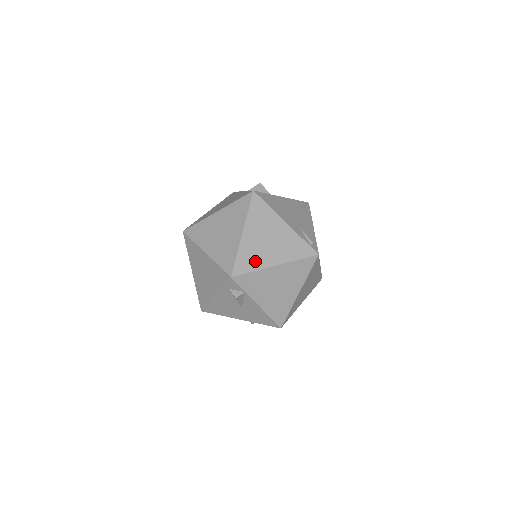
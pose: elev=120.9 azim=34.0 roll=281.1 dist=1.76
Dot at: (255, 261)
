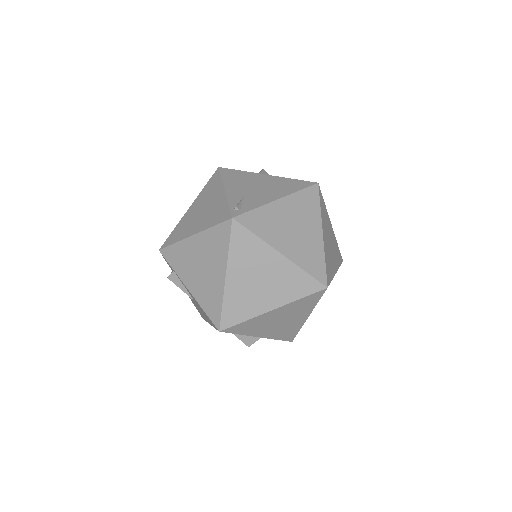
Dot at: (181, 233)
